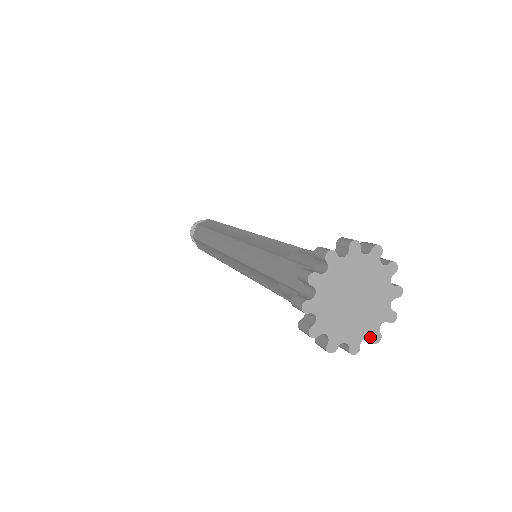
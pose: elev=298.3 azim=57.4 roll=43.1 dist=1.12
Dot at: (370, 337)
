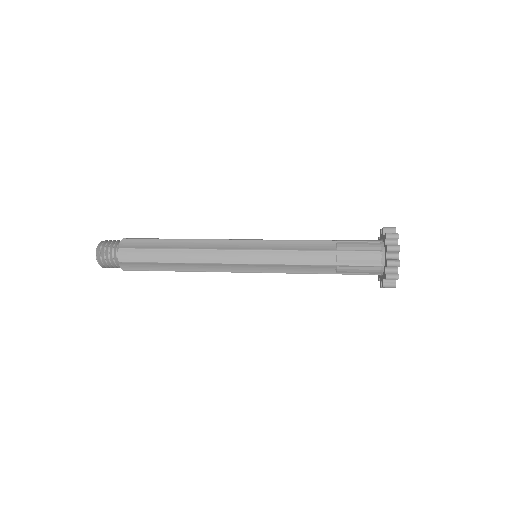
Dot at: occluded
